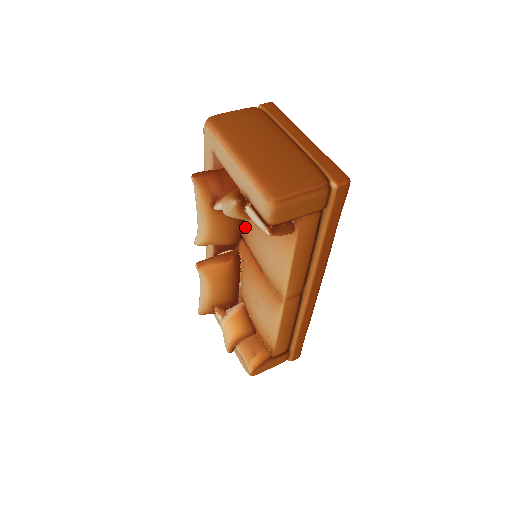
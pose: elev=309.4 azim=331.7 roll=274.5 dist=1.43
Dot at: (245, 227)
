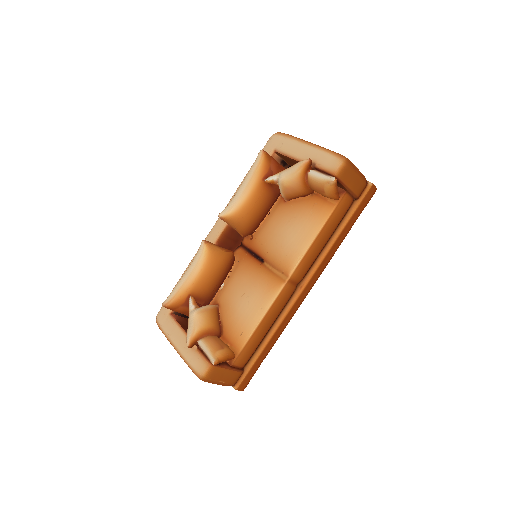
Dot at: (266, 220)
